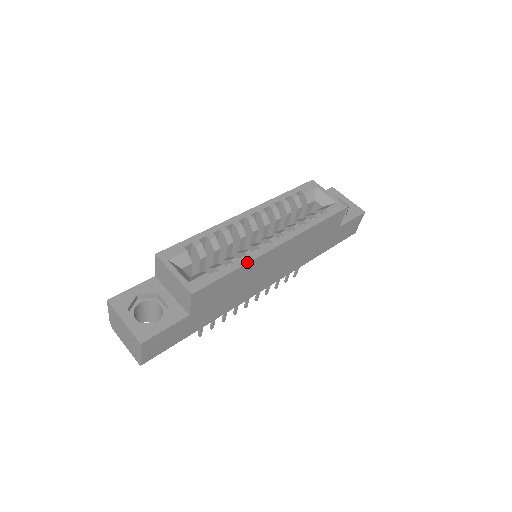
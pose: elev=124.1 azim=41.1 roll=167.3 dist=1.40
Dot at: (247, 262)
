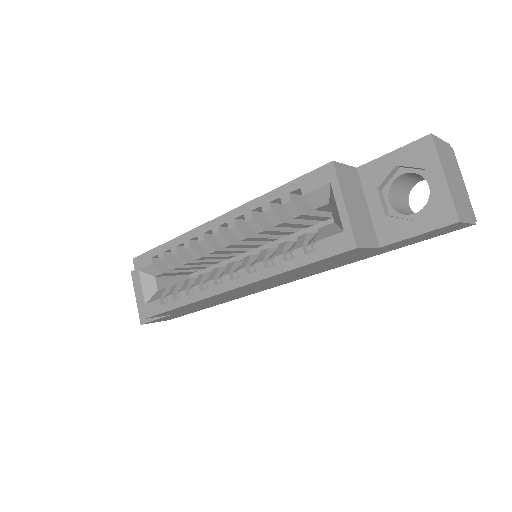
Dot at: (191, 302)
